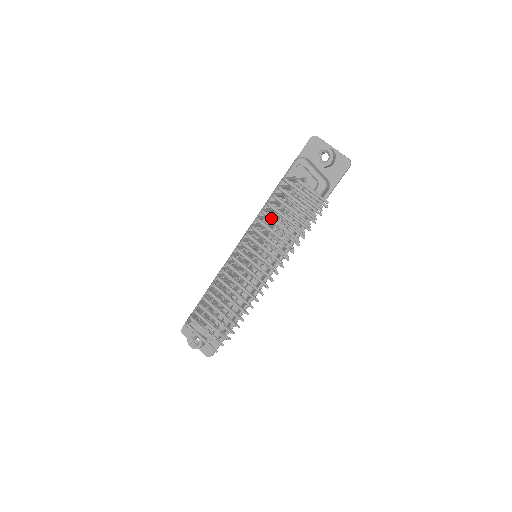
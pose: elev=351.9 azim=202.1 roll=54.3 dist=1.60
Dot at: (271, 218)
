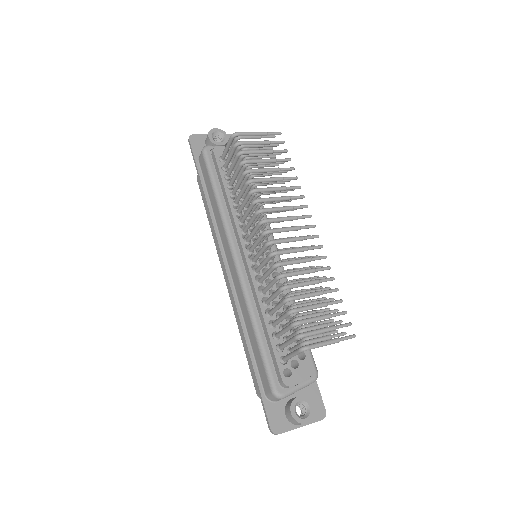
Dot at: (259, 169)
